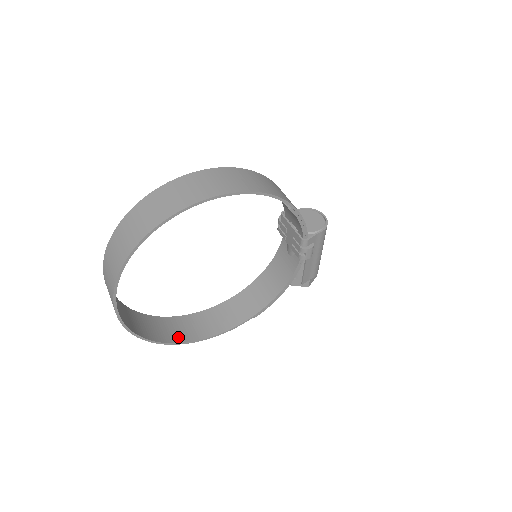
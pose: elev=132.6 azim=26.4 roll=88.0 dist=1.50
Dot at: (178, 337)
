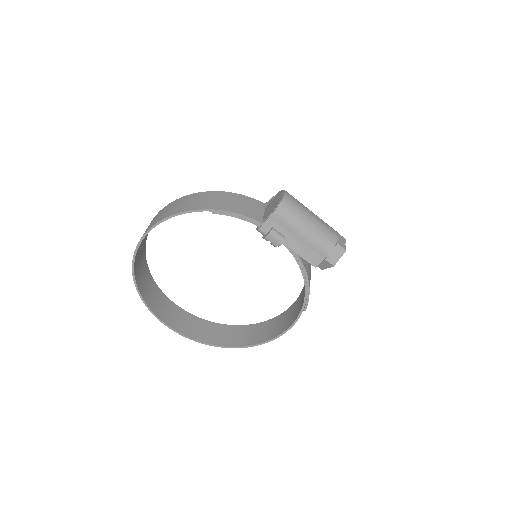
Dot at: (253, 340)
